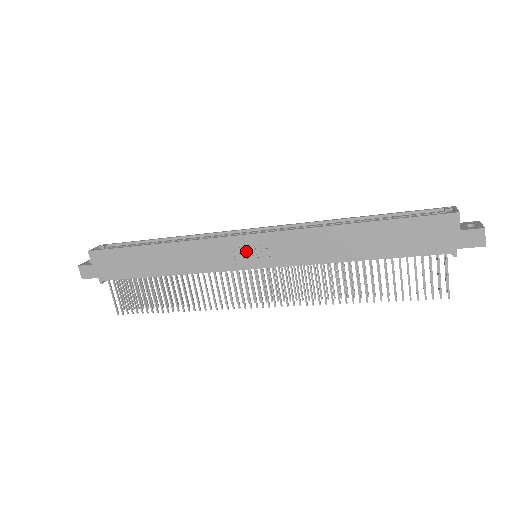
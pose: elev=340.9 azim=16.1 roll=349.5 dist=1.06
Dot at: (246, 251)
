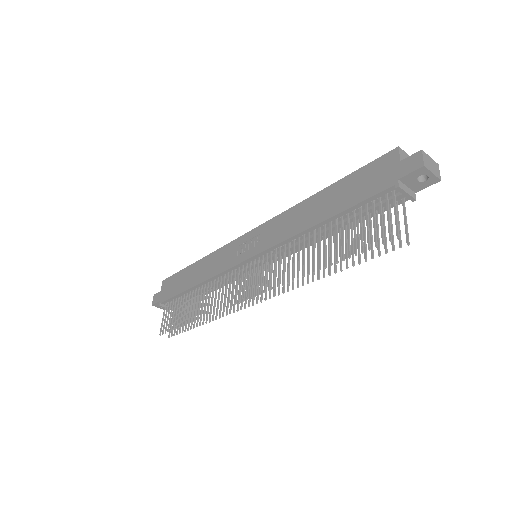
Dot at: (246, 246)
